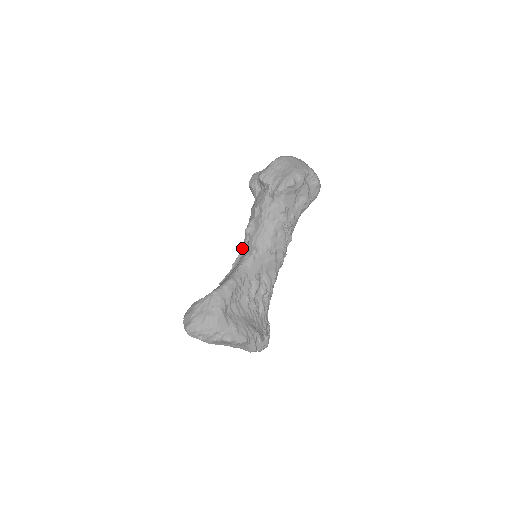
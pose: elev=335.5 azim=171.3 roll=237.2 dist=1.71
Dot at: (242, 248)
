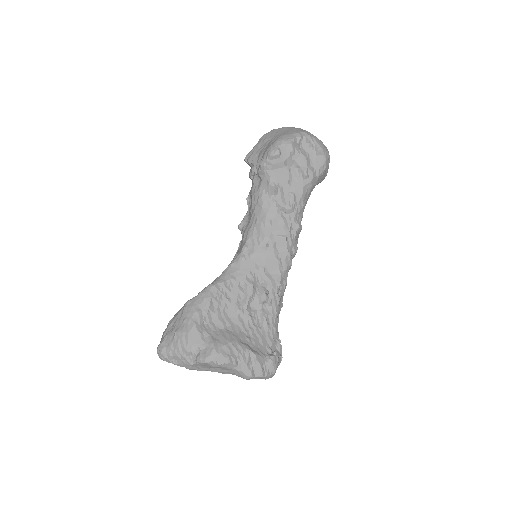
Dot at: occluded
